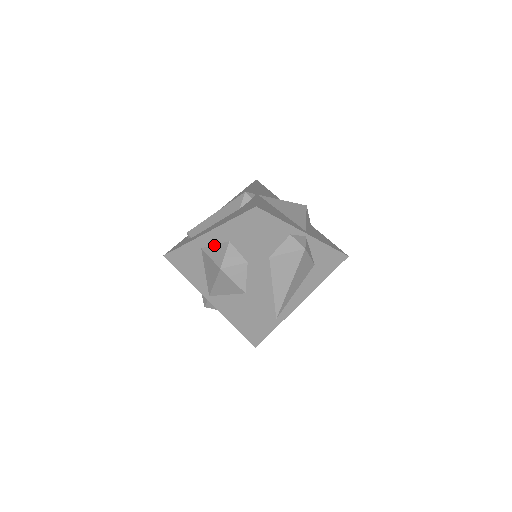
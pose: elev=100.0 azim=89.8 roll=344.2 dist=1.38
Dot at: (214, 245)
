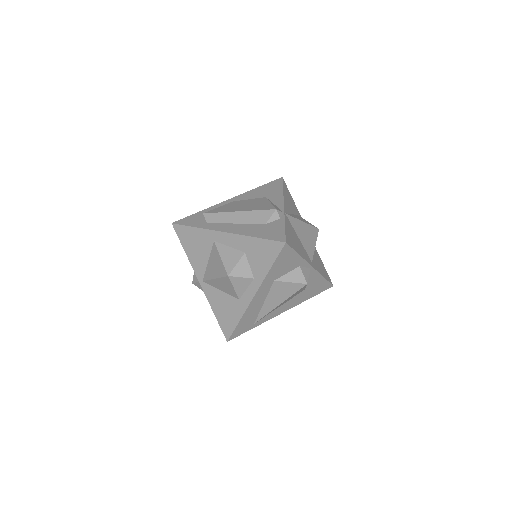
Dot at: (228, 247)
